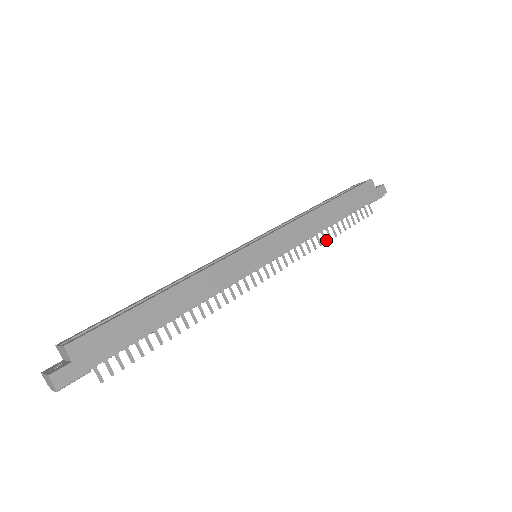
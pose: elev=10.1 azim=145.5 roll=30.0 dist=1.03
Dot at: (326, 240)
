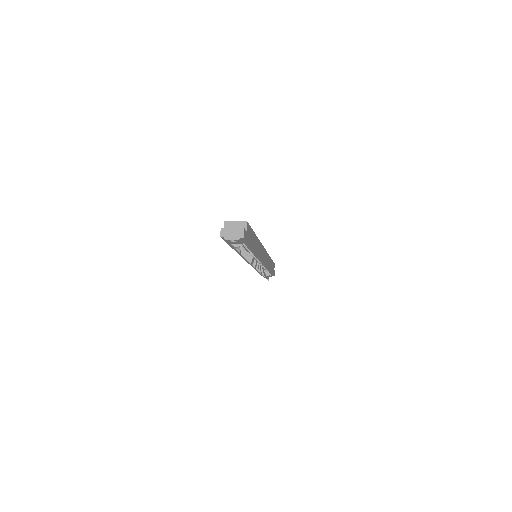
Dot at: (264, 275)
